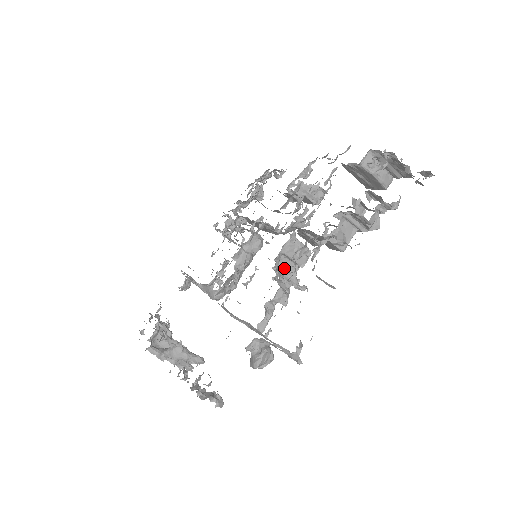
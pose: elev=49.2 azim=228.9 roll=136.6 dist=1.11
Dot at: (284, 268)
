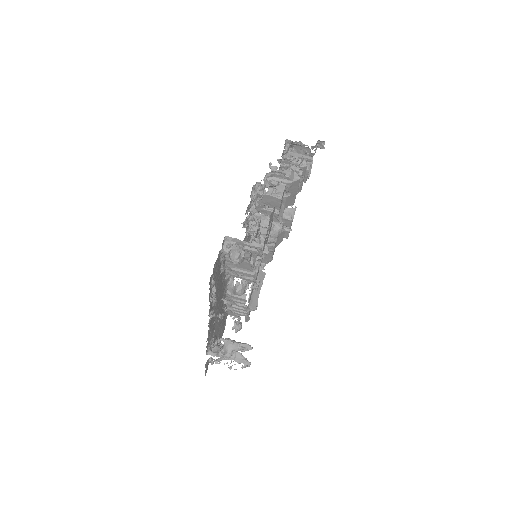
Dot at: occluded
